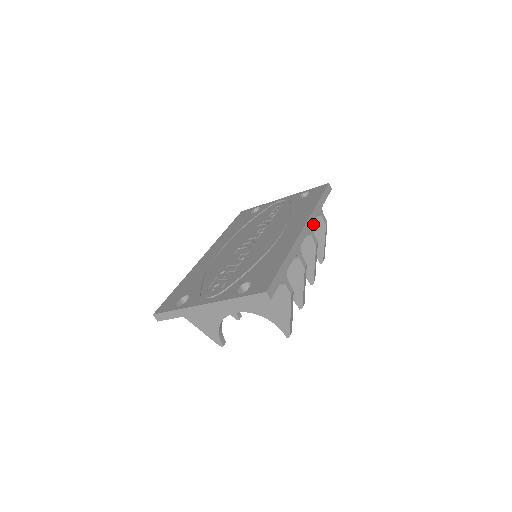
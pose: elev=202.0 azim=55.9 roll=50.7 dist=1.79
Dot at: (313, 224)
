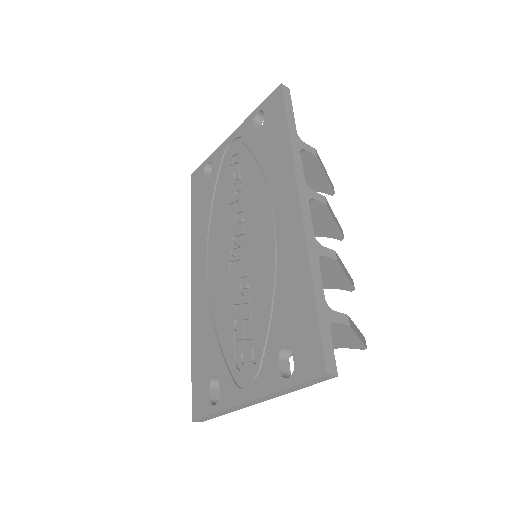
Dot at: occluded
